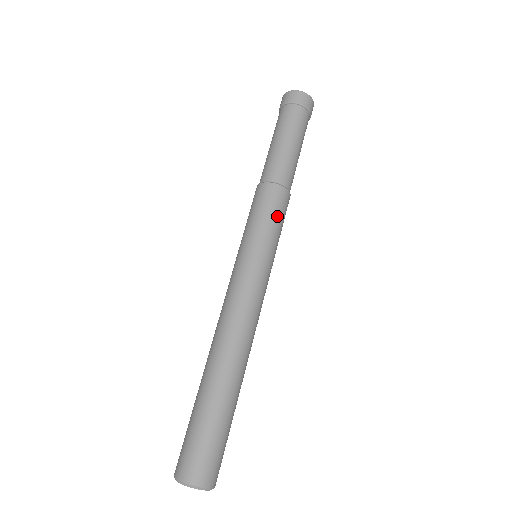
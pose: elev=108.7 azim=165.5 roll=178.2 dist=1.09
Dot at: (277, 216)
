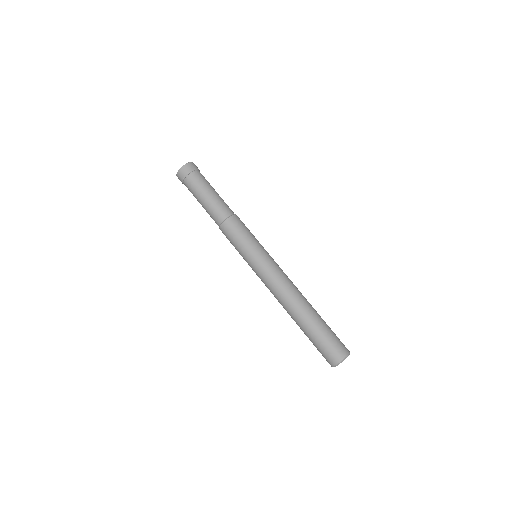
Dot at: (242, 232)
